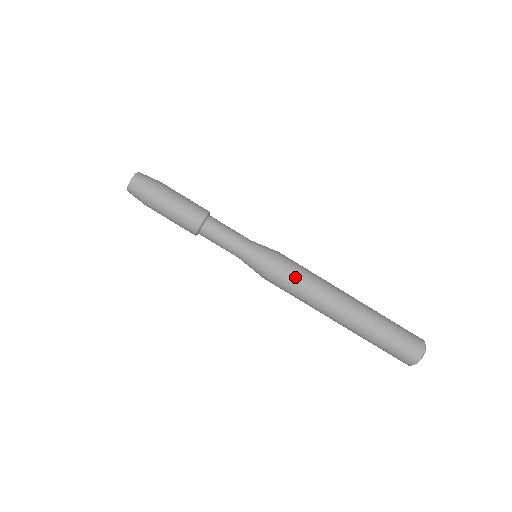
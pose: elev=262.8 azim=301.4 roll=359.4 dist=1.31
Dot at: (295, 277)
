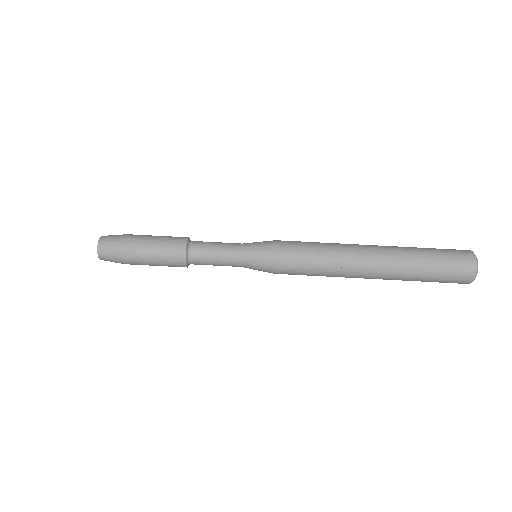
Dot at: (304, 257)
